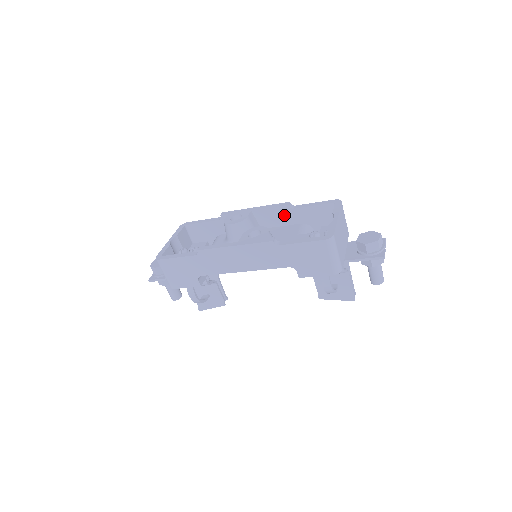
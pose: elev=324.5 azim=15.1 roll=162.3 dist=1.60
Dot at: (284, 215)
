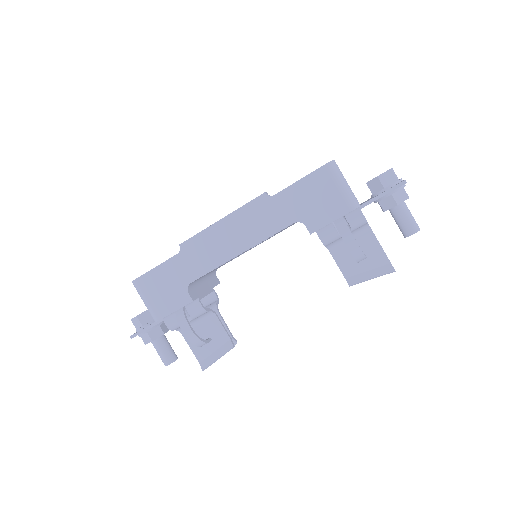
Dot at: occluded
